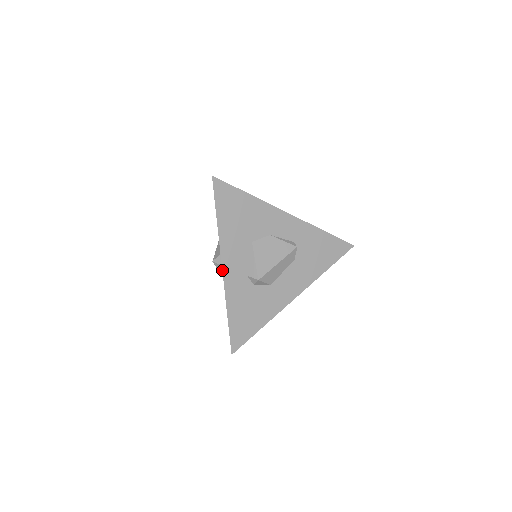
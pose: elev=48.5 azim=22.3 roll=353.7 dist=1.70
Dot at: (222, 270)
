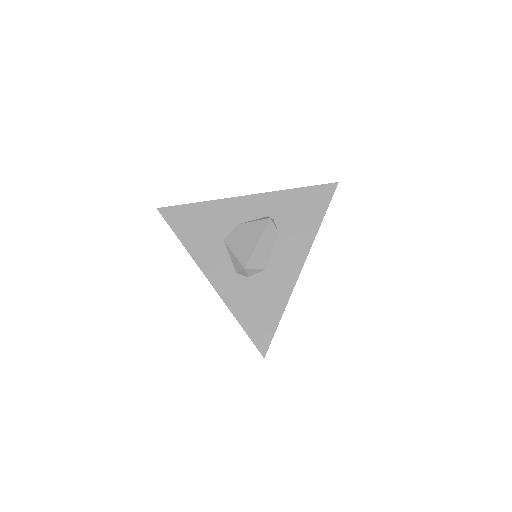
Dot at: occluded
